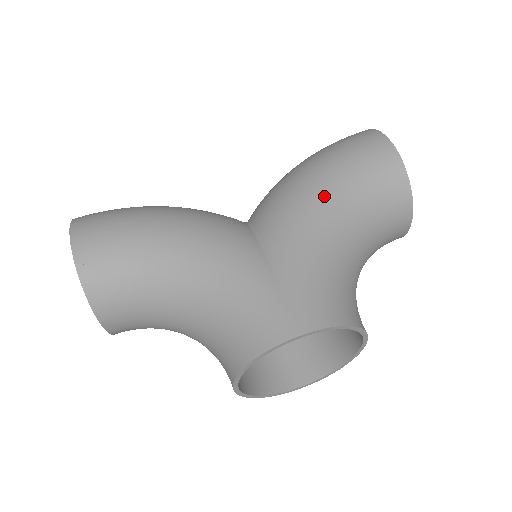
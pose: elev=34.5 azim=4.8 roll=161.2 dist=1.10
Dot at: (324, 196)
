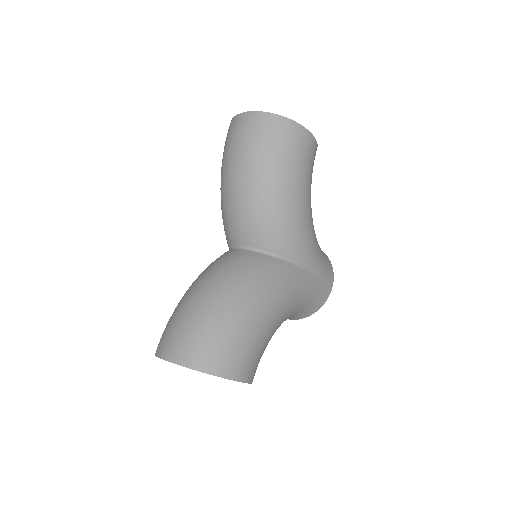
Dot at: (309, 211)
